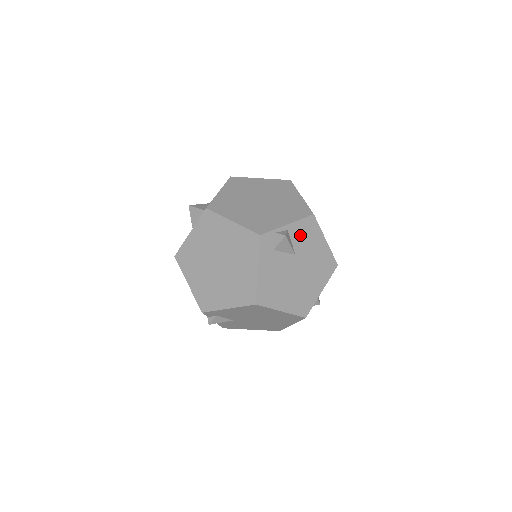
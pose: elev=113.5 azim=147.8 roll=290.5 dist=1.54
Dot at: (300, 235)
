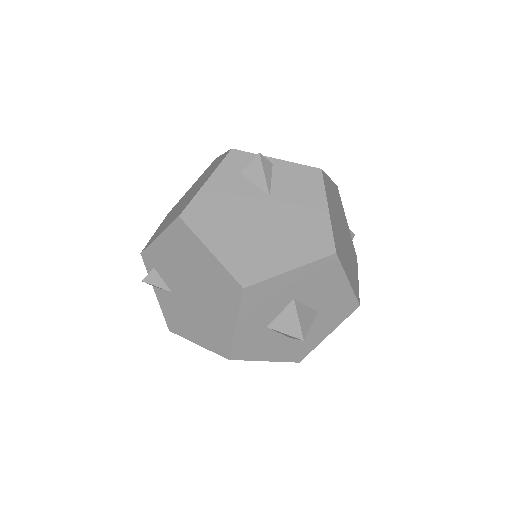
Dot at: (289, 180)
